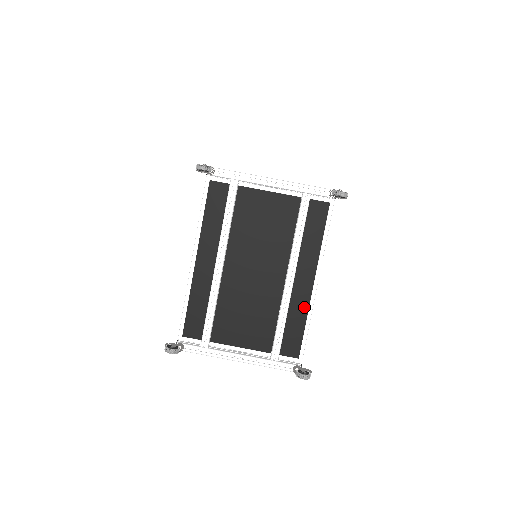
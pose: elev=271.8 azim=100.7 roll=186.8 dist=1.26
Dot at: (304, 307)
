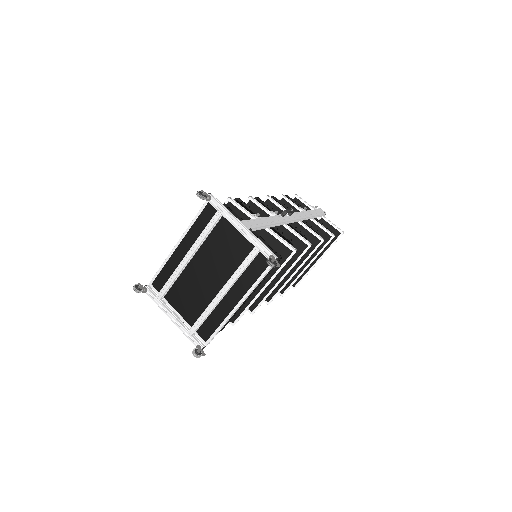
Dot at: (224, 315)
